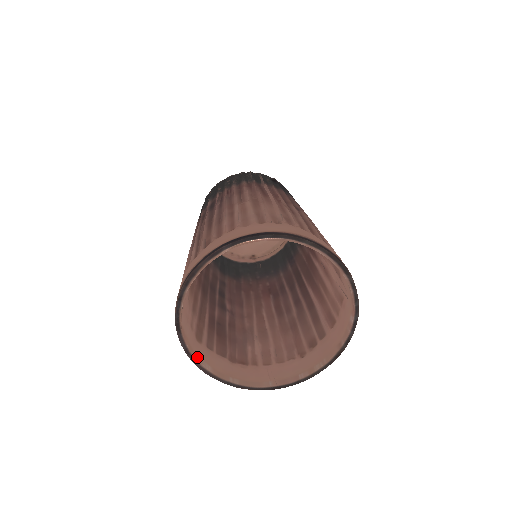
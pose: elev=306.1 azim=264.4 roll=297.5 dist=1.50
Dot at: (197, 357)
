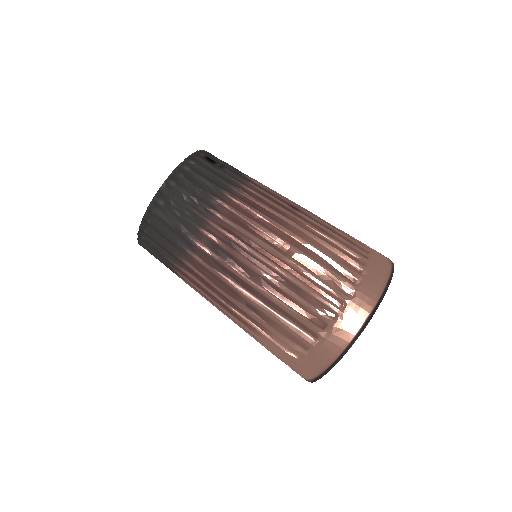
Dot at: occluded
